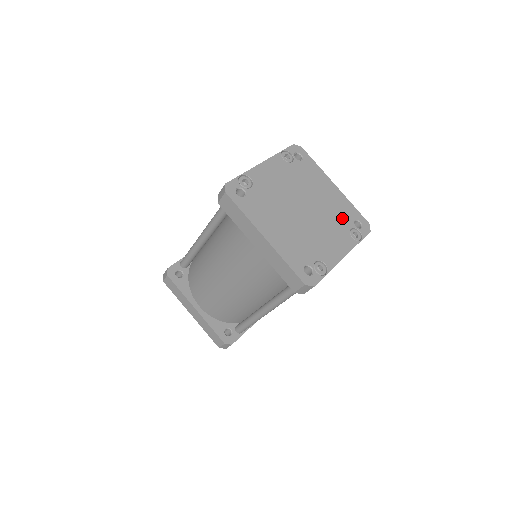
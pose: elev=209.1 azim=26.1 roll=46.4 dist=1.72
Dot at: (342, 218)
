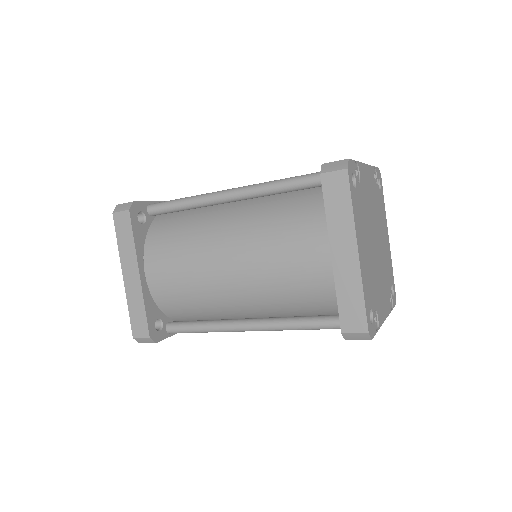
Dot at: (388, 275)
